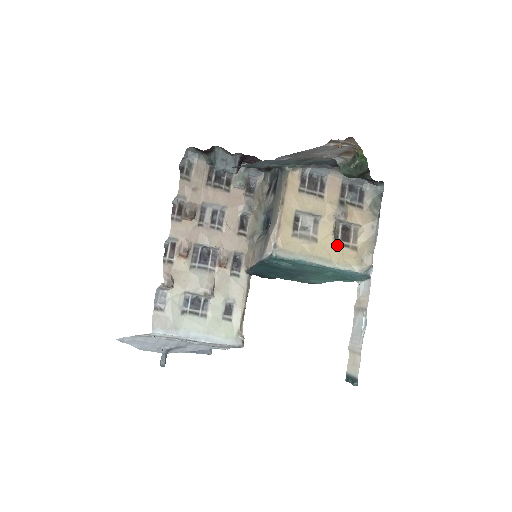
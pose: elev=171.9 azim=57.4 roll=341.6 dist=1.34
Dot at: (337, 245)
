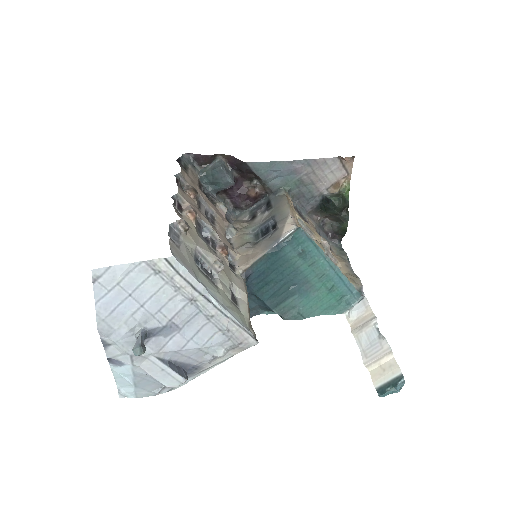
Dot at: occluded
